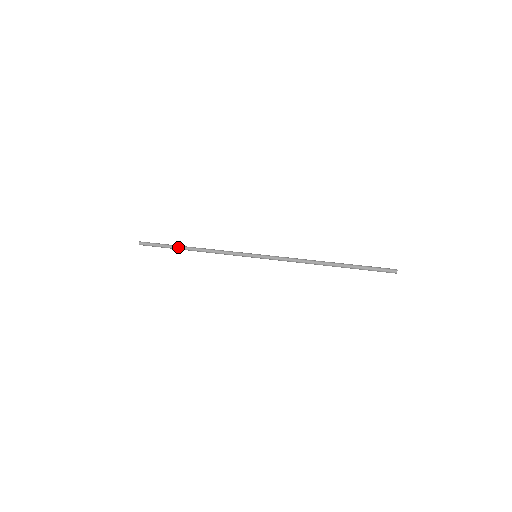
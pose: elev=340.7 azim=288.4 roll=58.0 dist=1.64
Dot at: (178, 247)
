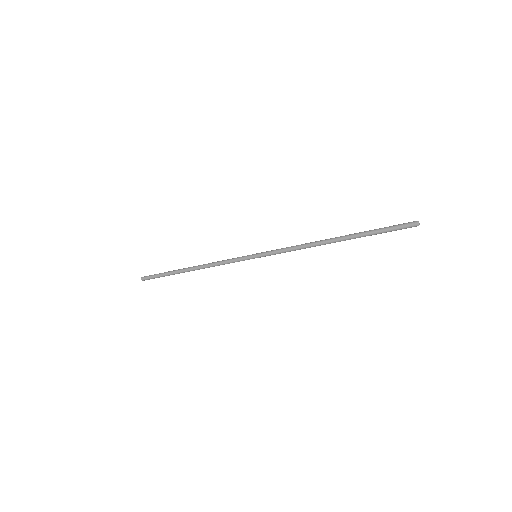
Dot at: (177, 271)
